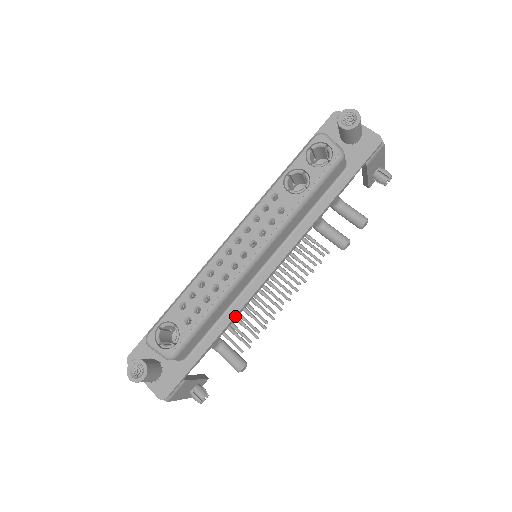
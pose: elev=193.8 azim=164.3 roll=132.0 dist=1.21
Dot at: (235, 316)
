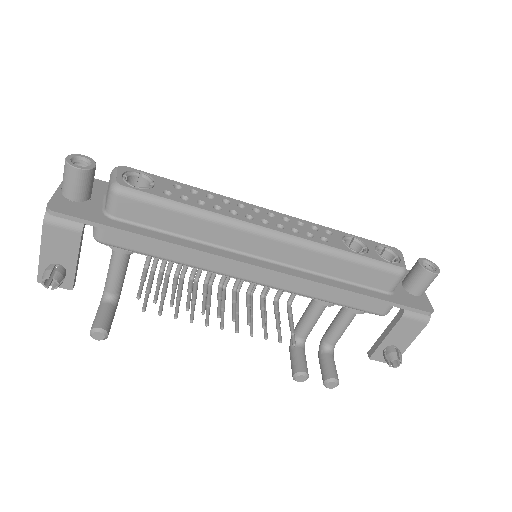
Dot at: (192, 249)
